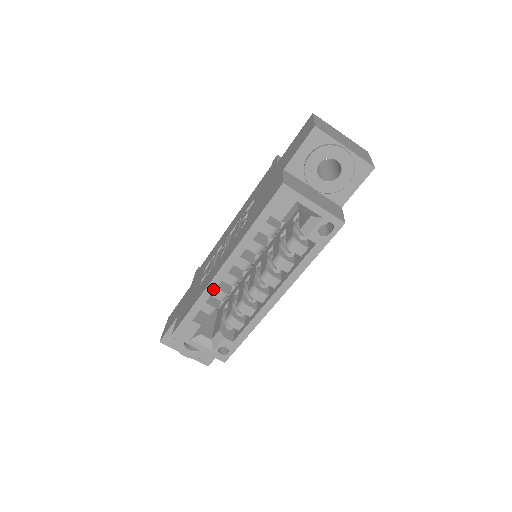
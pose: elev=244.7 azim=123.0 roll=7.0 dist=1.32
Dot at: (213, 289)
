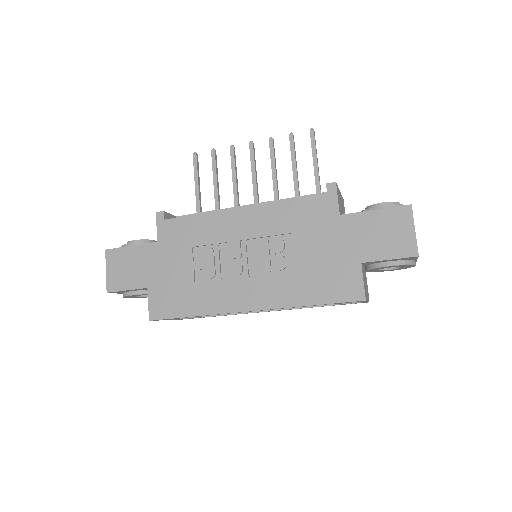
Dot at: occluded
